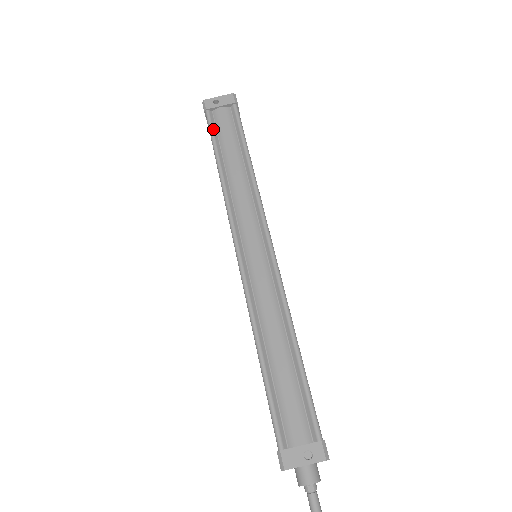
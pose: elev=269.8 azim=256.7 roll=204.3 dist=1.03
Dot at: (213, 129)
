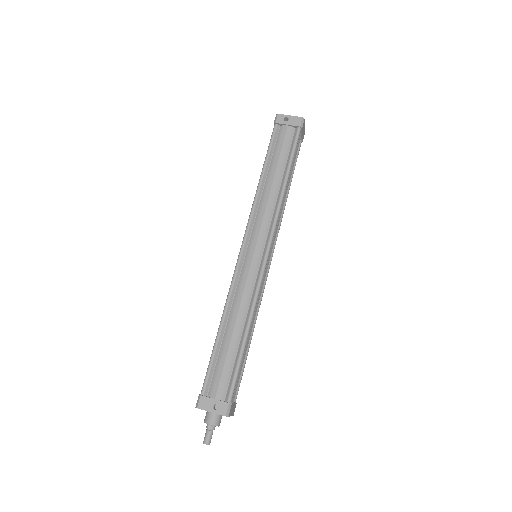
Dot at: (273, 142)
